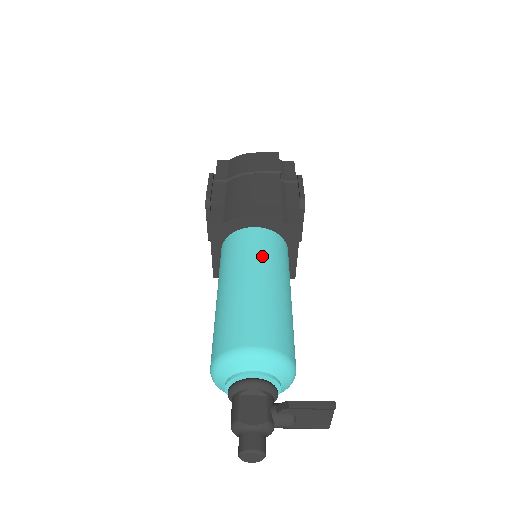
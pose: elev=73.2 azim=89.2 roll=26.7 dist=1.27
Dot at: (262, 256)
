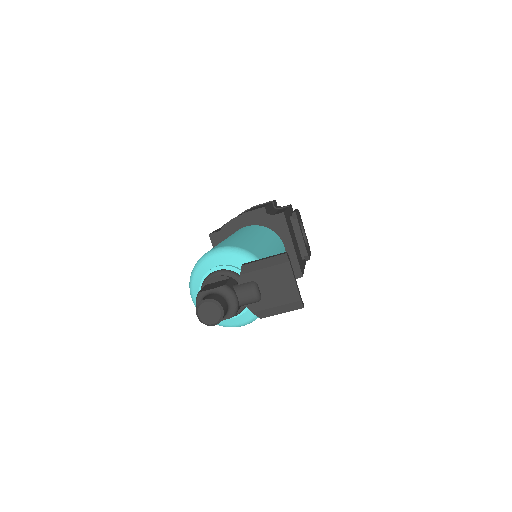
Dot at: (246, 230)
